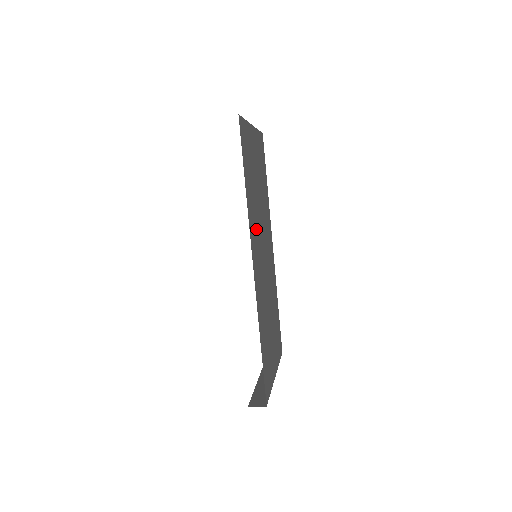
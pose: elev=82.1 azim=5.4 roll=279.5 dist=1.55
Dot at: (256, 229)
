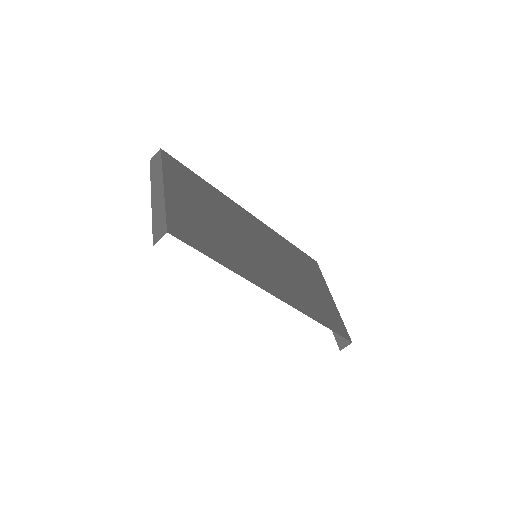
Dot at: (247, 259)
